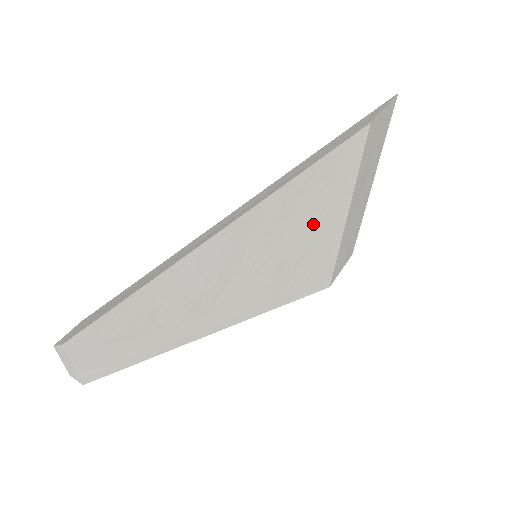
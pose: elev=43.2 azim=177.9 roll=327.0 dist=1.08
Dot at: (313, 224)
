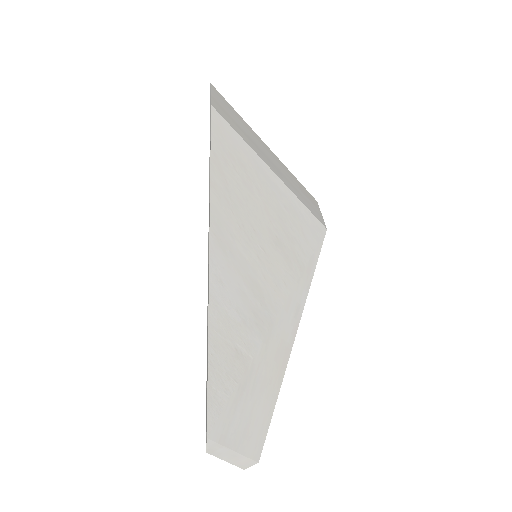
Dot at: (260, 196)
